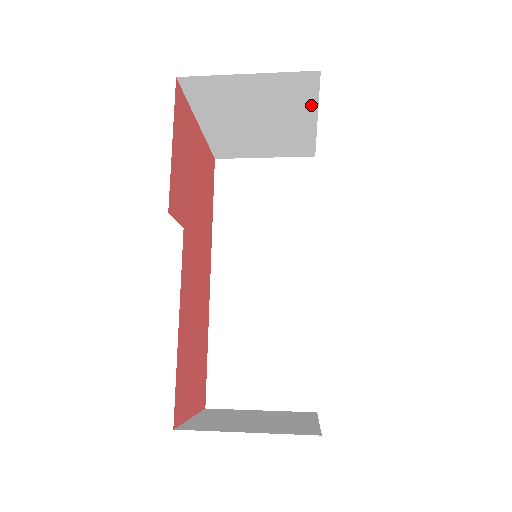
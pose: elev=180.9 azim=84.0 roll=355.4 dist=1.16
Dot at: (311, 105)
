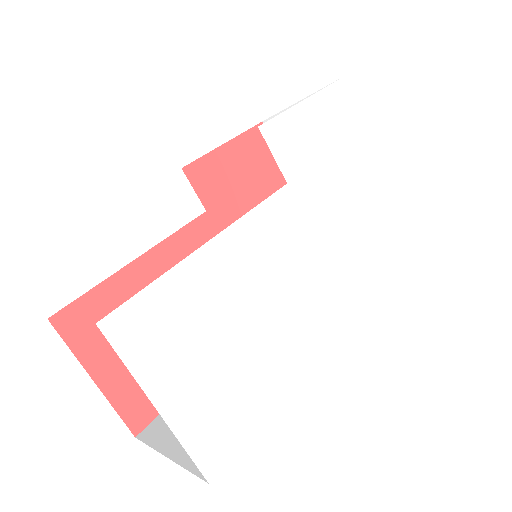
Dot at: occluded
